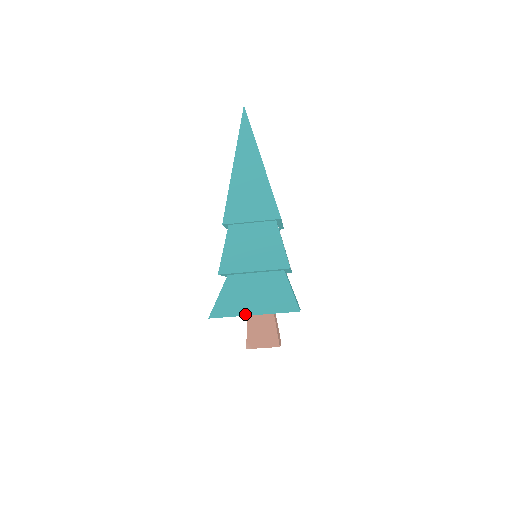
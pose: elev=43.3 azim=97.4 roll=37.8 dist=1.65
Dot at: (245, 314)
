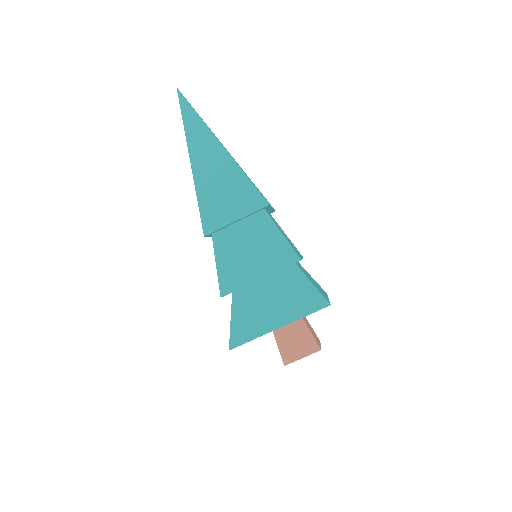
Dot at: (269, 331)
